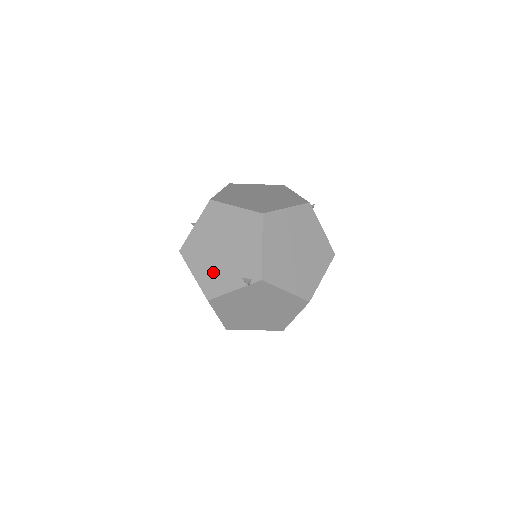
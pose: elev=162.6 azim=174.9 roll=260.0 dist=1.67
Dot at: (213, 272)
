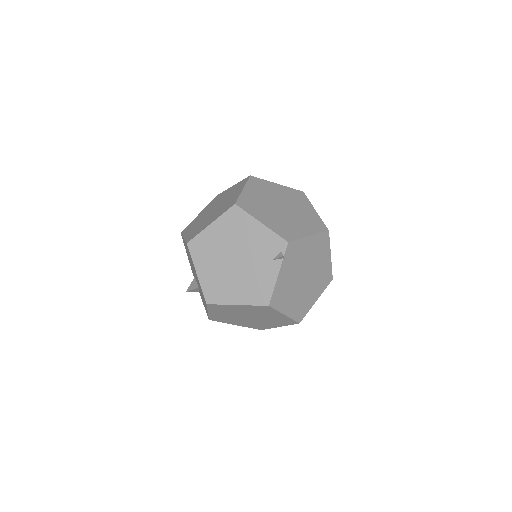
Dot at: (249, 283)
